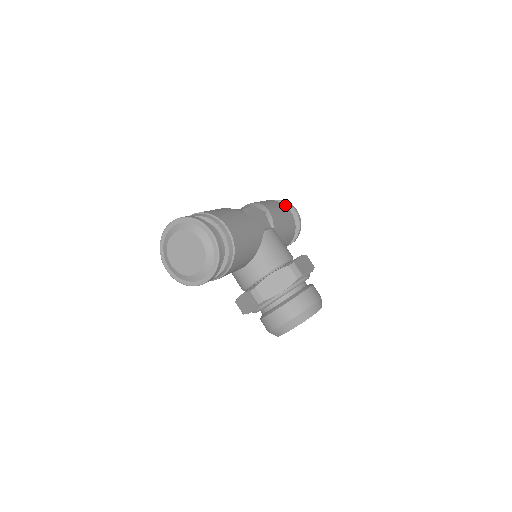
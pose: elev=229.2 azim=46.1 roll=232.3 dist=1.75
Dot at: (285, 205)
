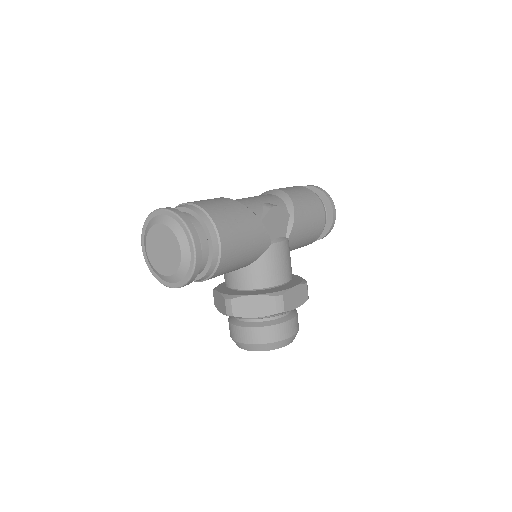
Dot at: (326, 201)
